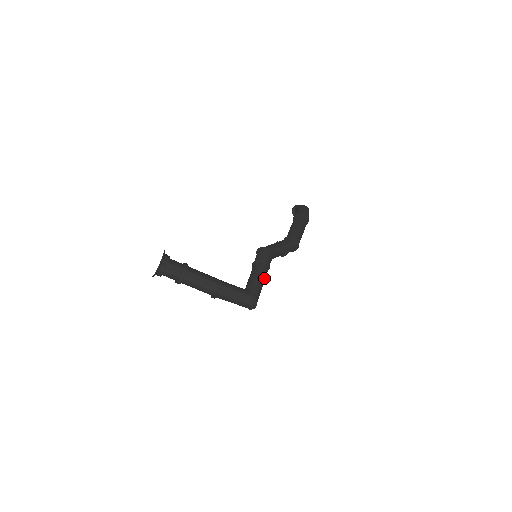
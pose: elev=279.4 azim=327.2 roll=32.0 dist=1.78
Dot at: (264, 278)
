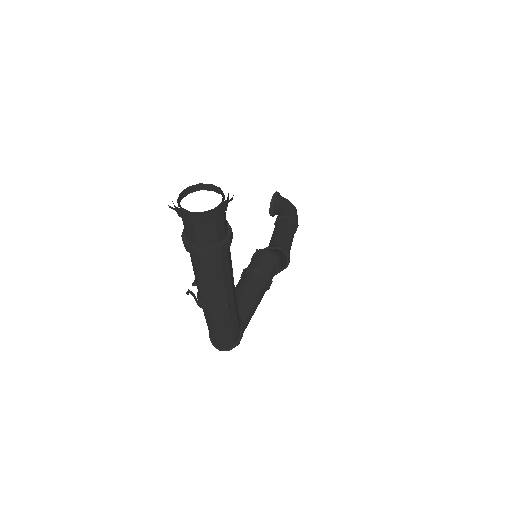
Dot at: occluded
